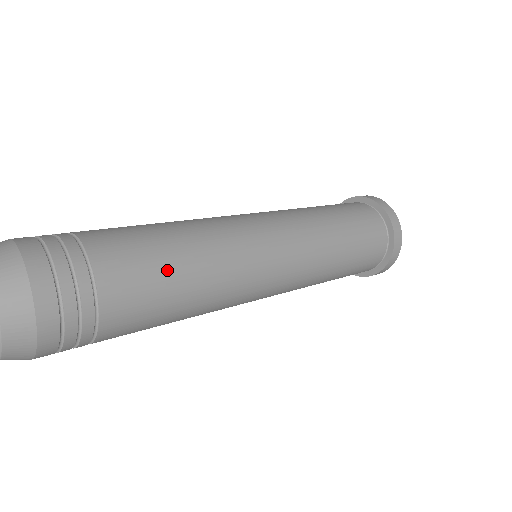
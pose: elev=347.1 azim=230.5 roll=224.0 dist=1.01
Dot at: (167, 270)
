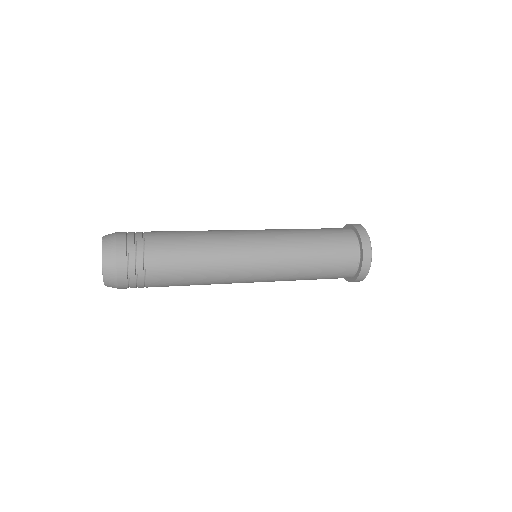
Dot at: (184, 267)
